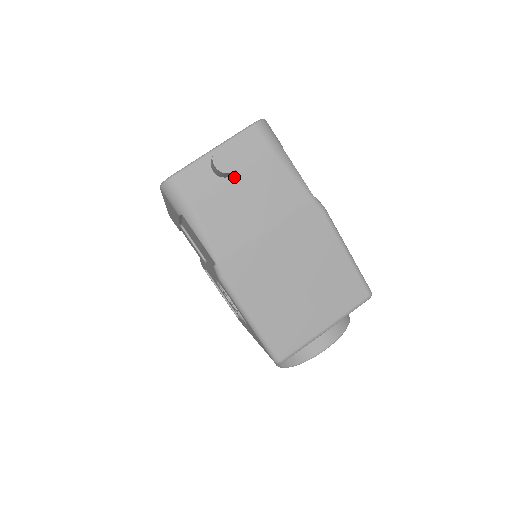
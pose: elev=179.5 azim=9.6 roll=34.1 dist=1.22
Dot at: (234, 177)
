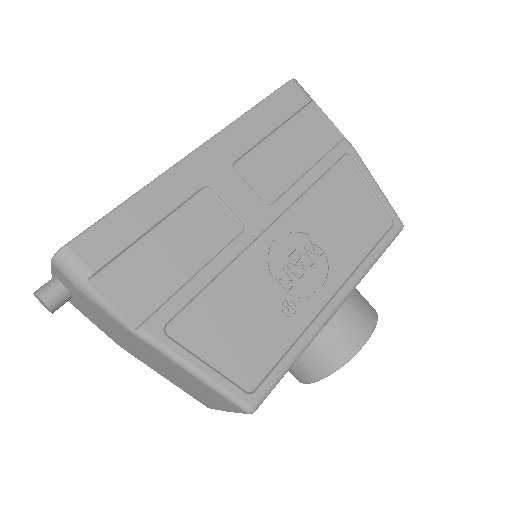
Dot at: (75, 298)
